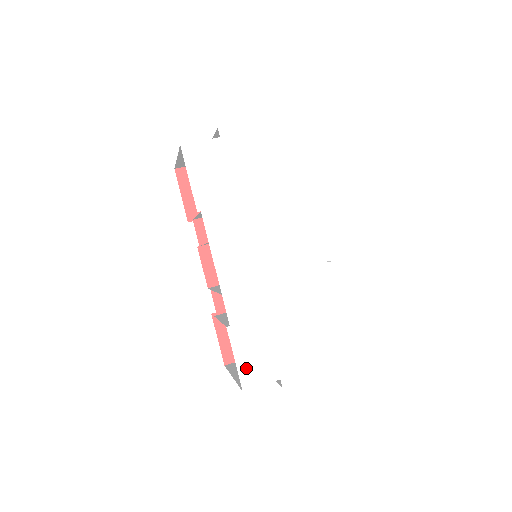
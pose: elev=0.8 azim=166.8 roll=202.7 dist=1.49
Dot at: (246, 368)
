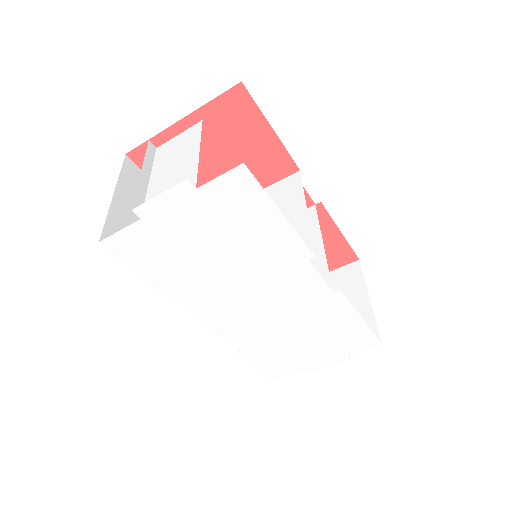
Dot at: (269, 370)
